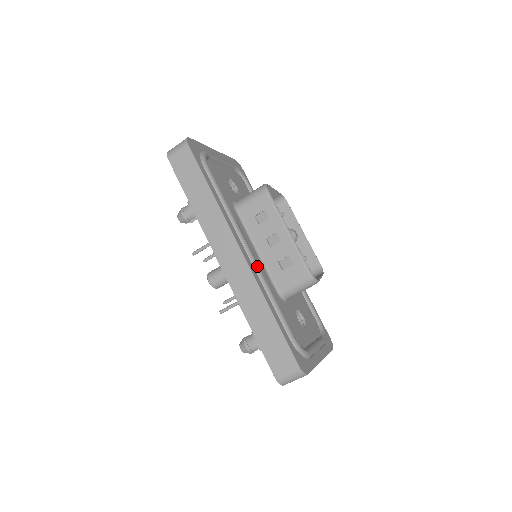
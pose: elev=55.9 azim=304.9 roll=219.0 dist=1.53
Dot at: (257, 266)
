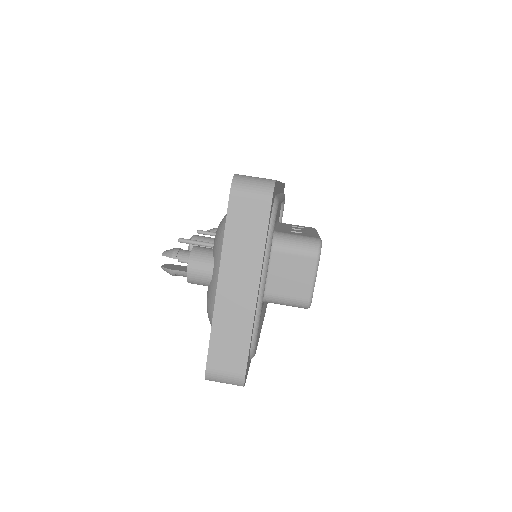
Dot at: occluded
